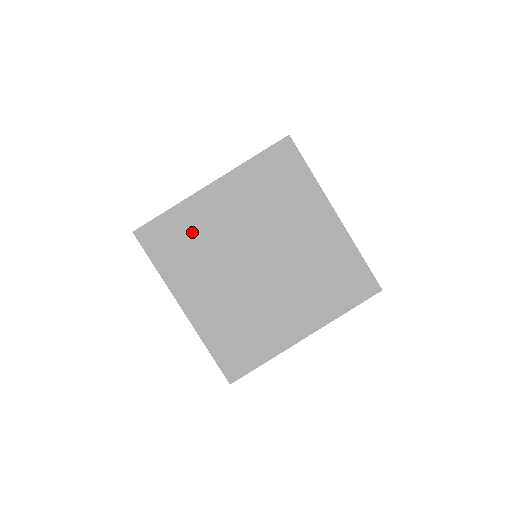
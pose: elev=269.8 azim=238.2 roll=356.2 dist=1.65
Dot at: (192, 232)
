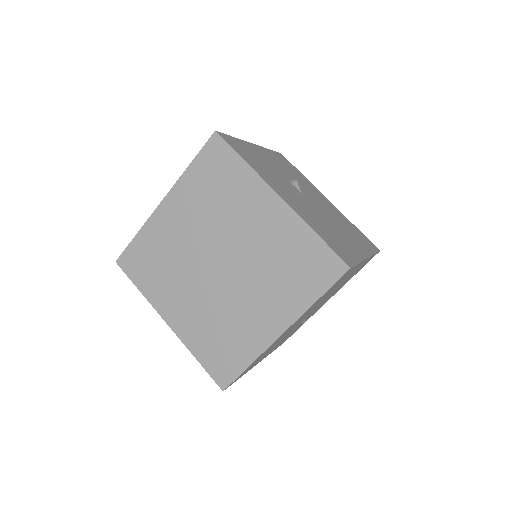
Dot at: (158, 250)
